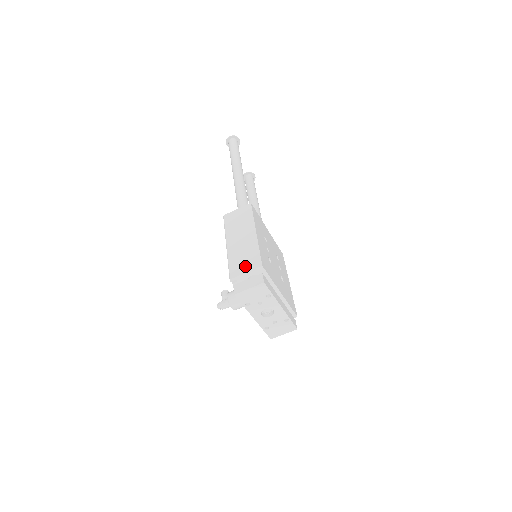
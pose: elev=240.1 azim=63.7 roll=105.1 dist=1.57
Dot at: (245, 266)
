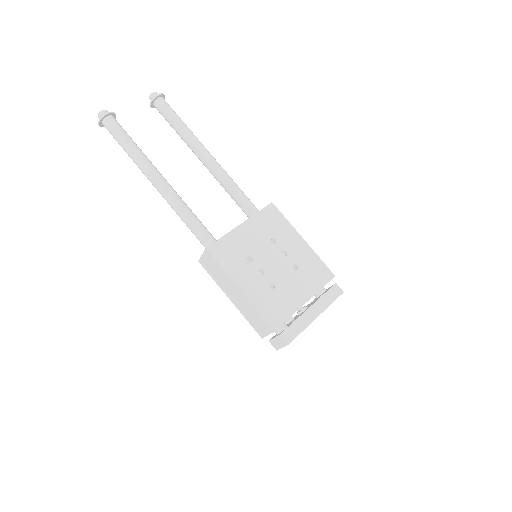
Dot at: (262, 328)
